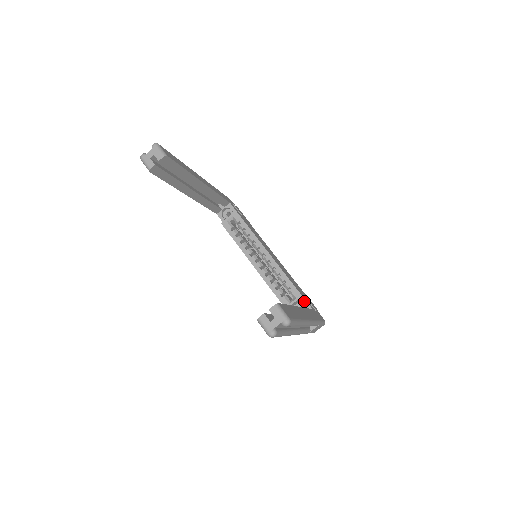
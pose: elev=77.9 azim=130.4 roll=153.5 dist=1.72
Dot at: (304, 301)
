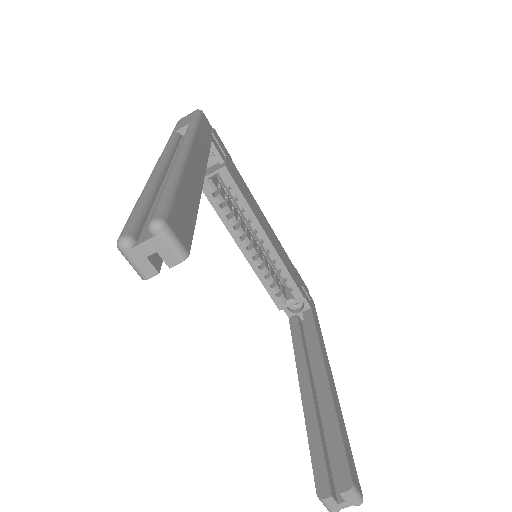
Dot at: occluded
